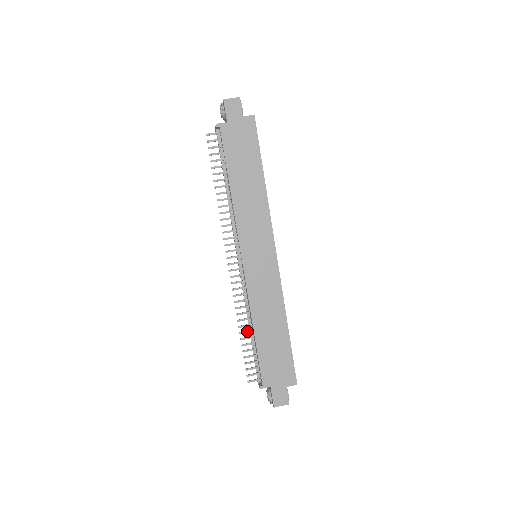
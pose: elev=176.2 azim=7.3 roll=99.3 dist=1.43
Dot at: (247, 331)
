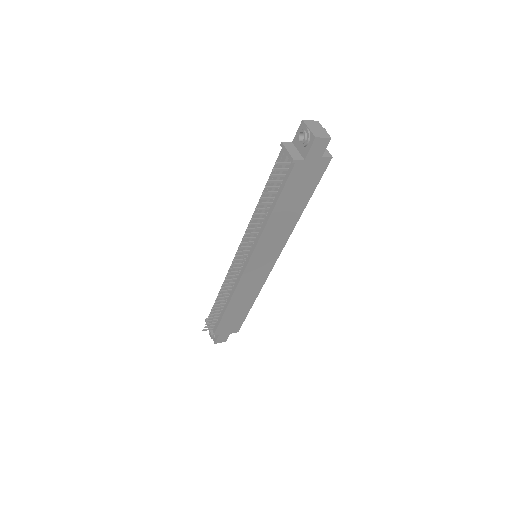
Dot at: (220, 304)
